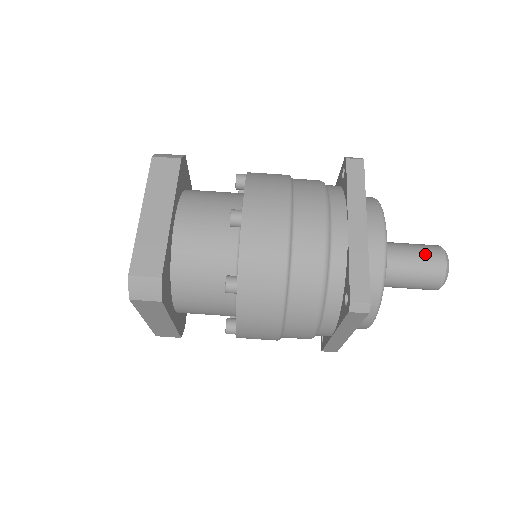
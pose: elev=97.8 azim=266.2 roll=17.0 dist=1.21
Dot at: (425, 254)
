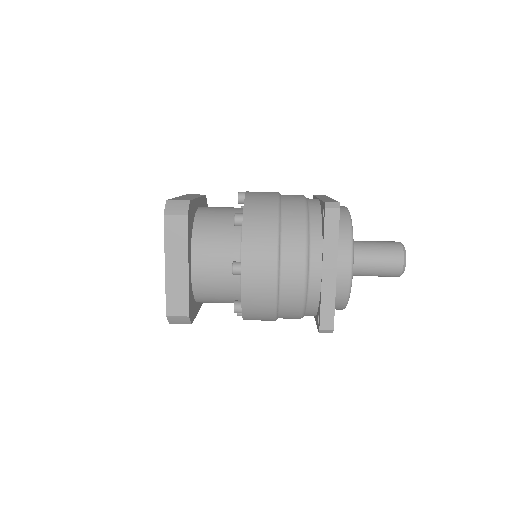
Dot at: (383, 241)
